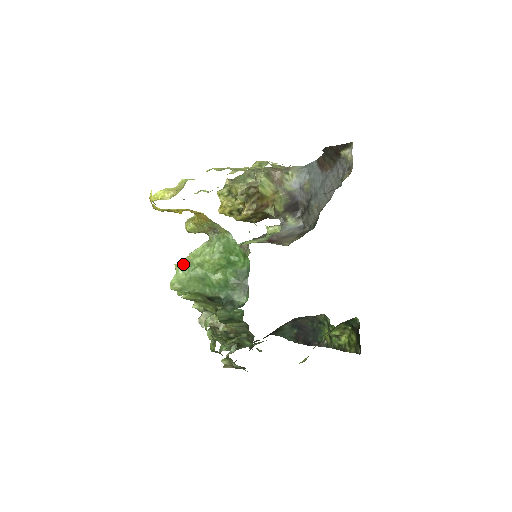
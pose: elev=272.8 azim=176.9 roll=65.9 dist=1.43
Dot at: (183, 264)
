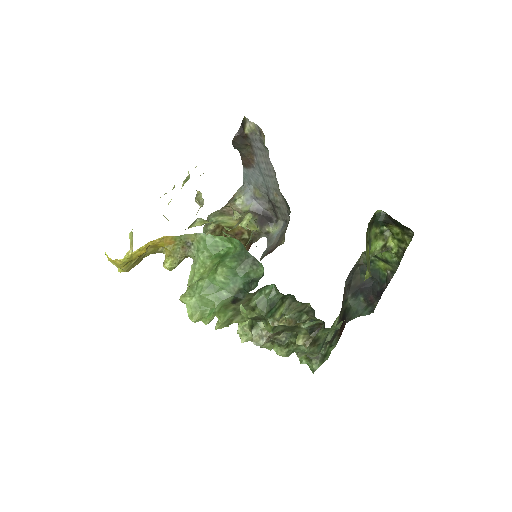
Dot at: (185, 292)
